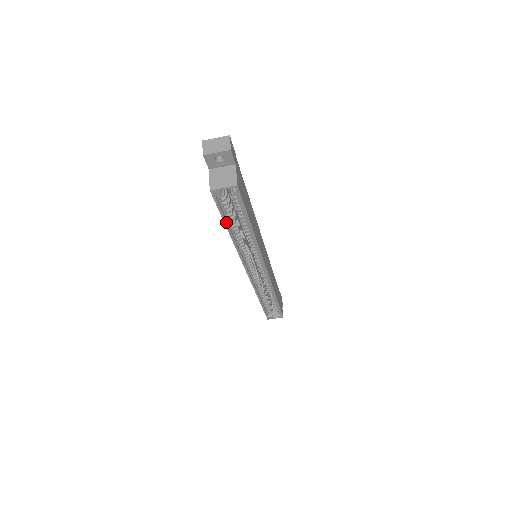
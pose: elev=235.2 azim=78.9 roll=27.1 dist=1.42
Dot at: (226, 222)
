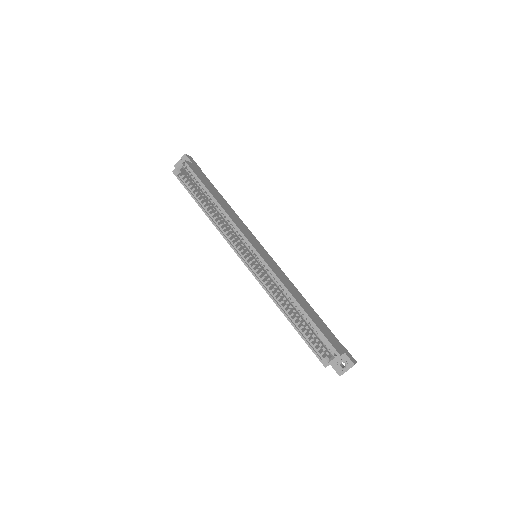
Dot at: (195, 198)
